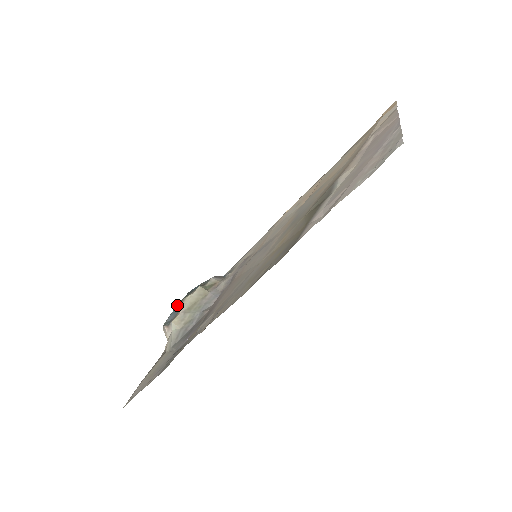
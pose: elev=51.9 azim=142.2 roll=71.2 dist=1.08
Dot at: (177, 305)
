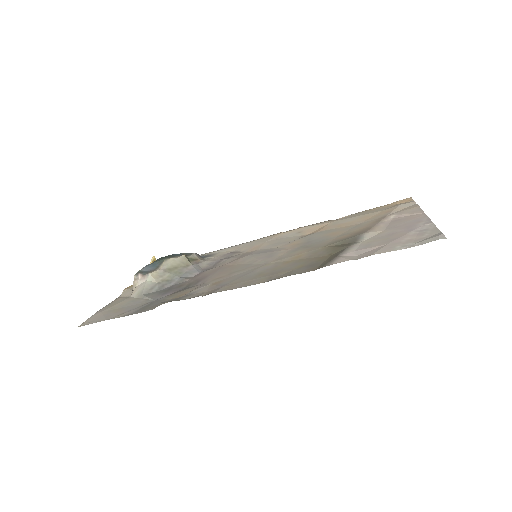
Dot at: (157, 261)
